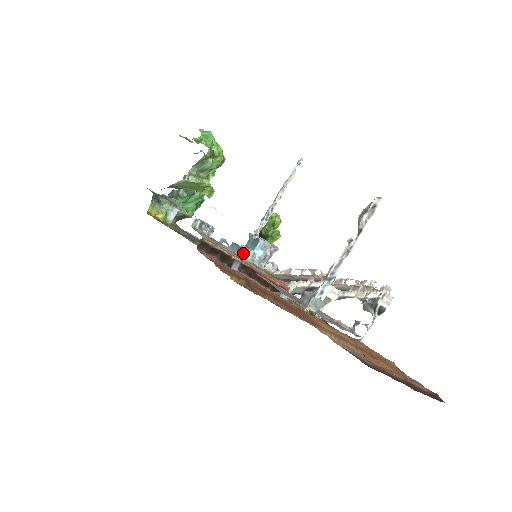
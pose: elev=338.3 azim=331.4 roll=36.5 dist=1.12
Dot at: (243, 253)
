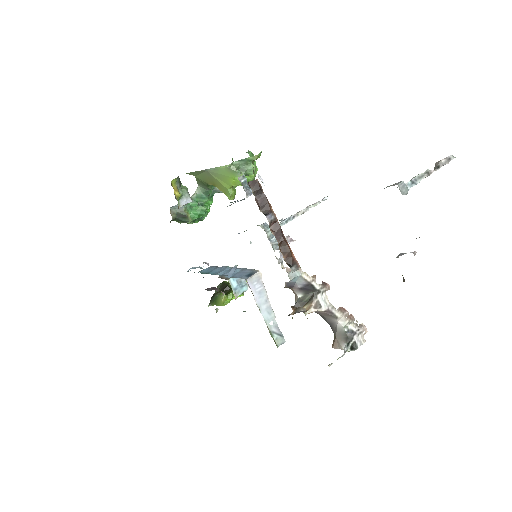
Dot at: (265, 228)
